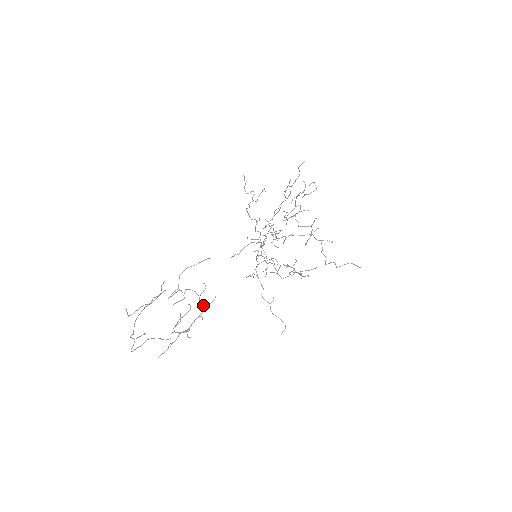
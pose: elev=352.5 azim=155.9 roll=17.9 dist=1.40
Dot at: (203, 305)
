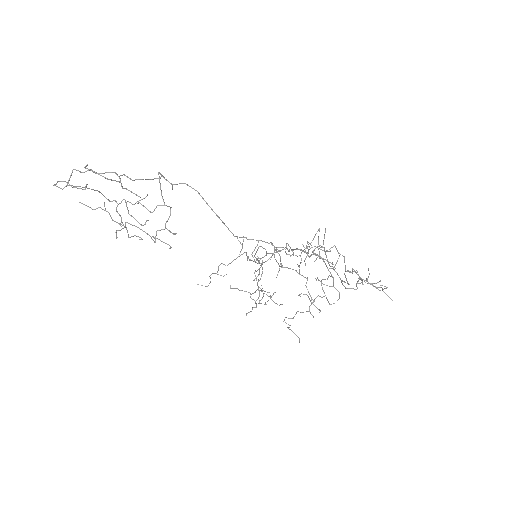
Dot at: (154, 237)
